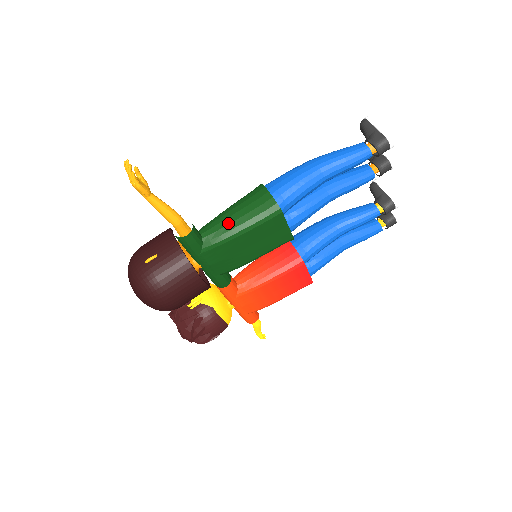
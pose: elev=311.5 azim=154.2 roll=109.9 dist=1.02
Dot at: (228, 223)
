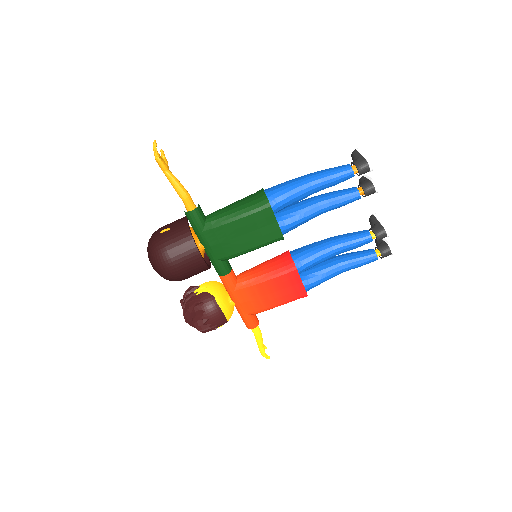
Dot at: (228, 210)
